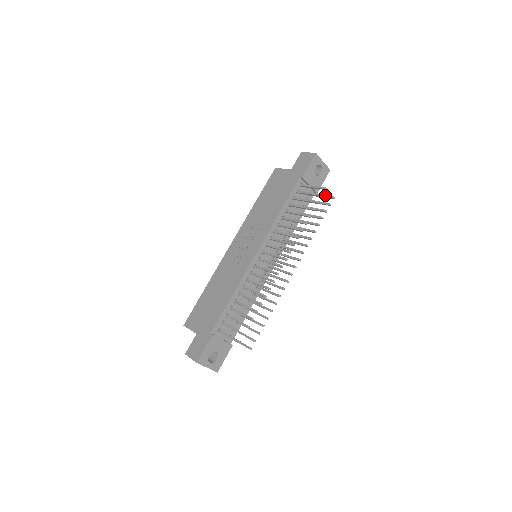
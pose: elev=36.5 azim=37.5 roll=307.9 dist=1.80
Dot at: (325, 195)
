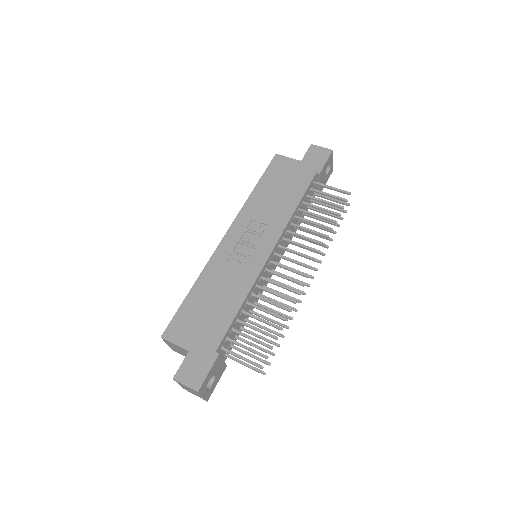
Dot at: (338, 200)
